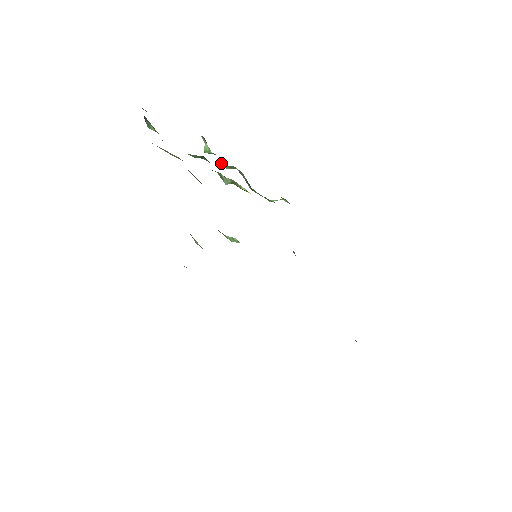
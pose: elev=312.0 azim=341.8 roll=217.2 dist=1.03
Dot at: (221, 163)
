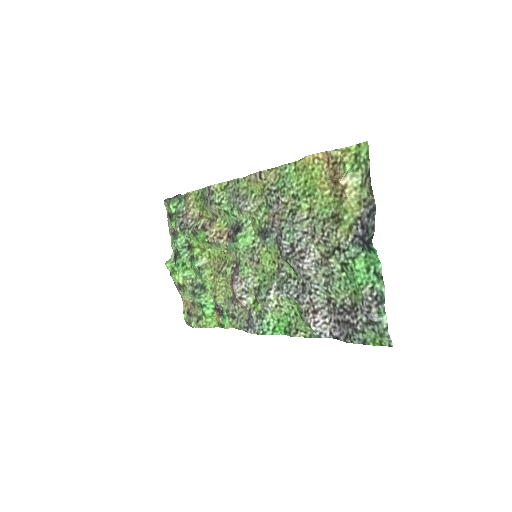
Dot at: (177, 273)
